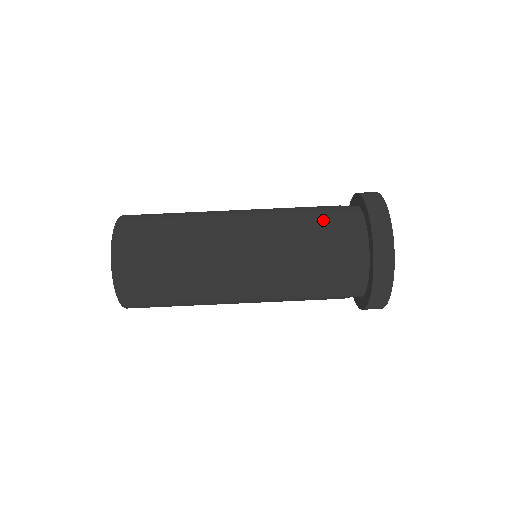
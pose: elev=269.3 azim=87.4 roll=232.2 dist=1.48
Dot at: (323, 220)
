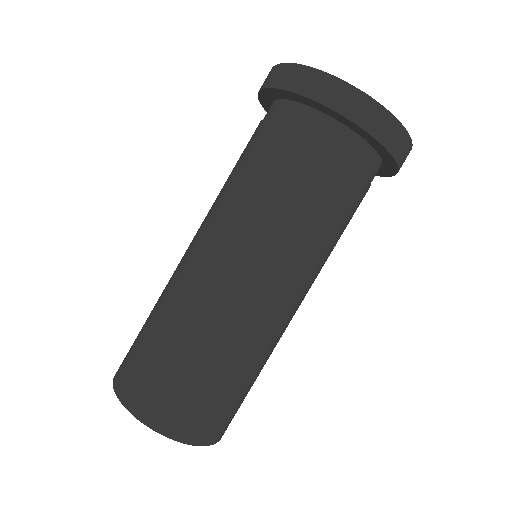
Dot at: (267, 154)
